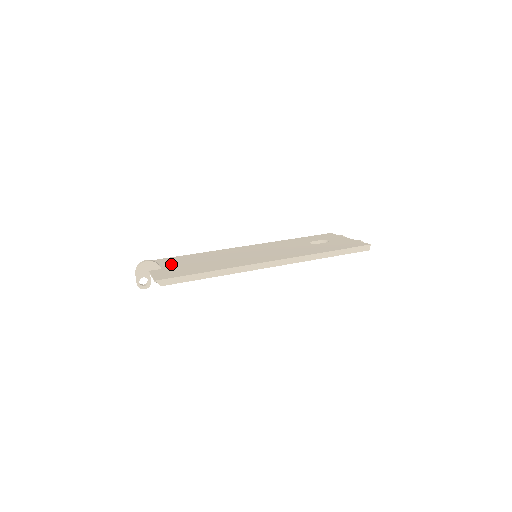
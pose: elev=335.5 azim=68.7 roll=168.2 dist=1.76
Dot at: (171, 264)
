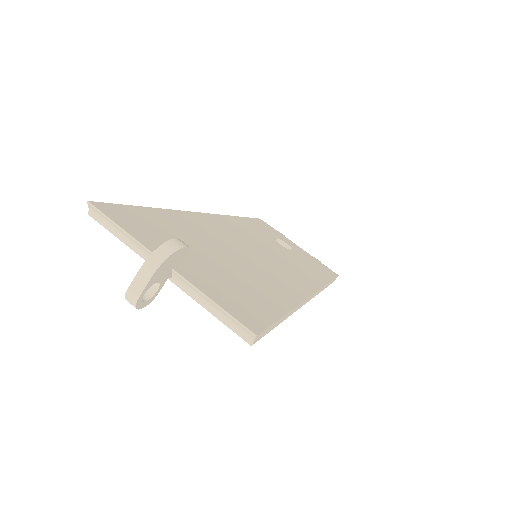
Dot at: occluded
